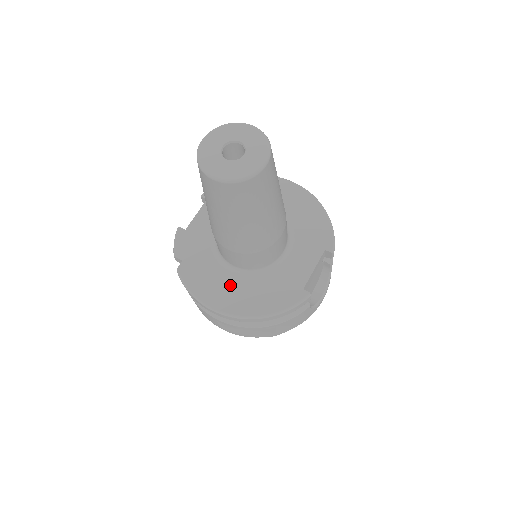
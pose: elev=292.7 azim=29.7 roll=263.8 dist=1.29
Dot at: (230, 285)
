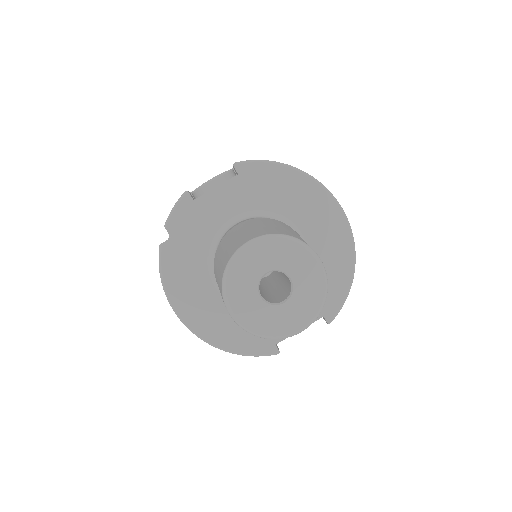
Dot at: (207, 297)
